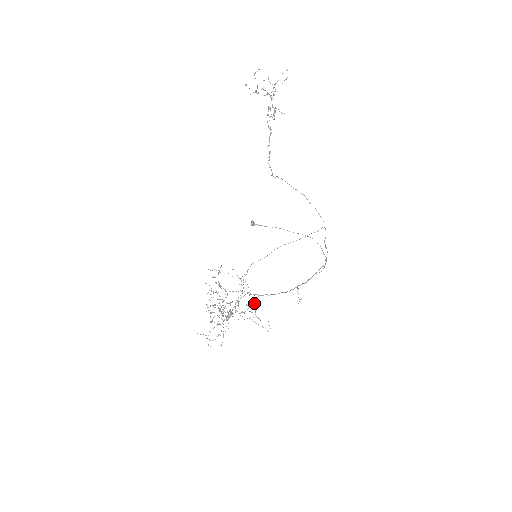
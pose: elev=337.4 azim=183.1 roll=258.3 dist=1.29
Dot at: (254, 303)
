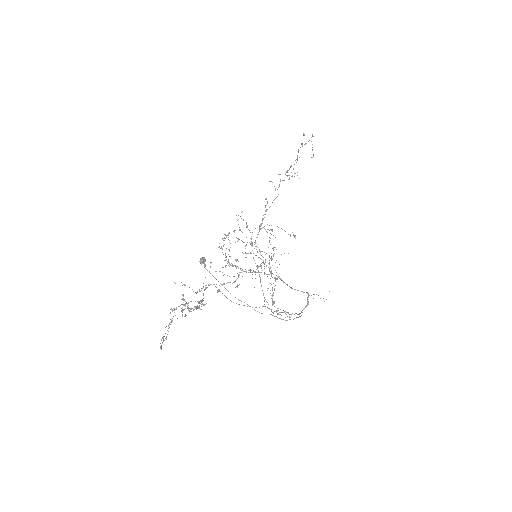
Dot at: (277, 278)
